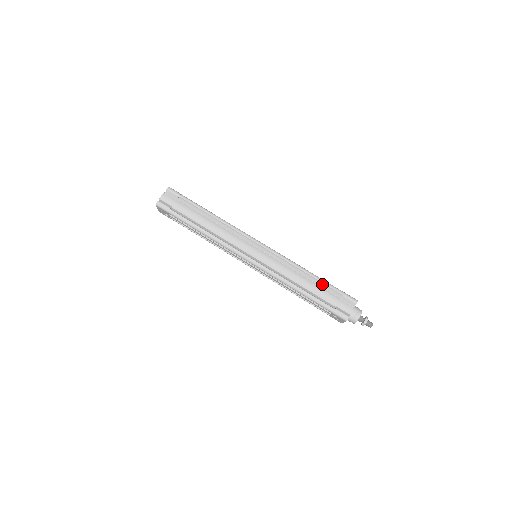
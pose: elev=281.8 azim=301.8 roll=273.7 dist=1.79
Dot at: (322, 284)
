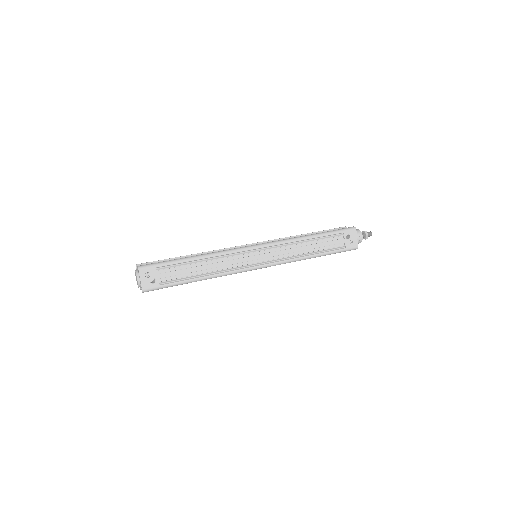
Dot at: occluded
